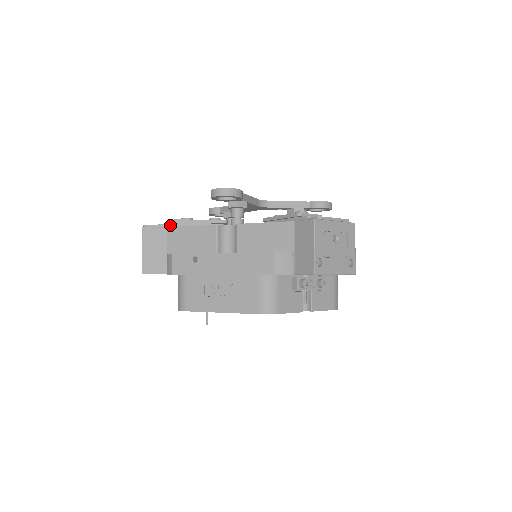
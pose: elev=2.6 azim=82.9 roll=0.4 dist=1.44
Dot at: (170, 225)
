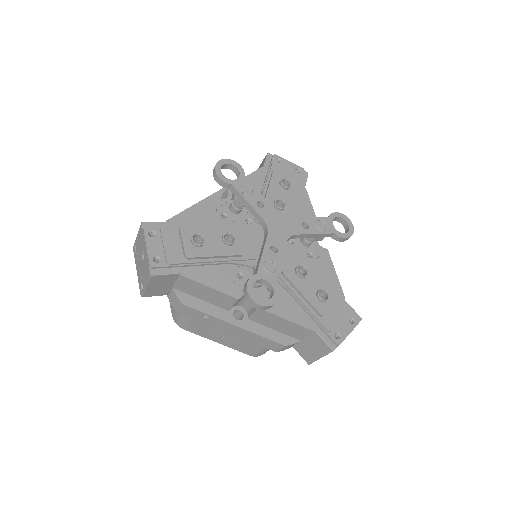
Dot at: (181, 265)
